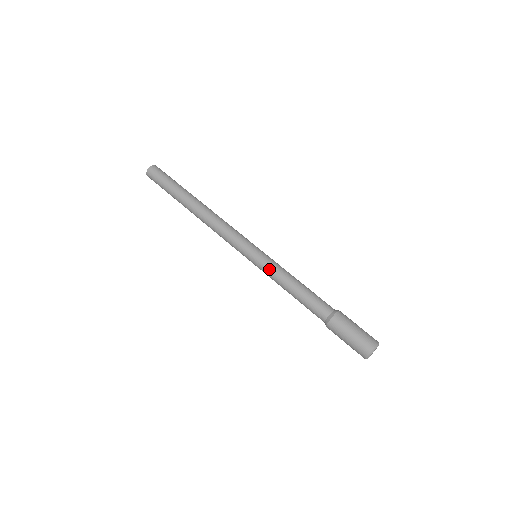
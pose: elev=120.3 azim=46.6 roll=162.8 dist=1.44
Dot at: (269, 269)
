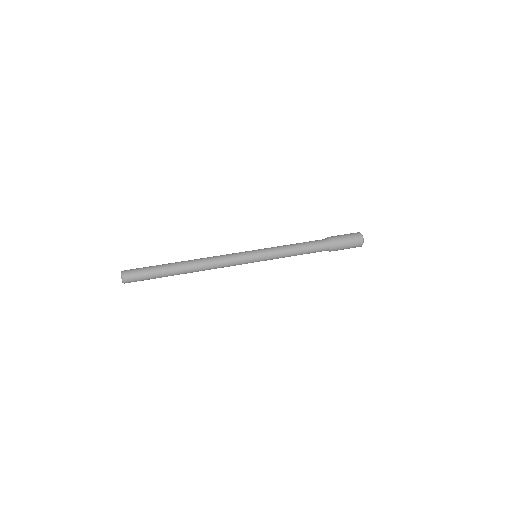
Dot at: (274, 256)
